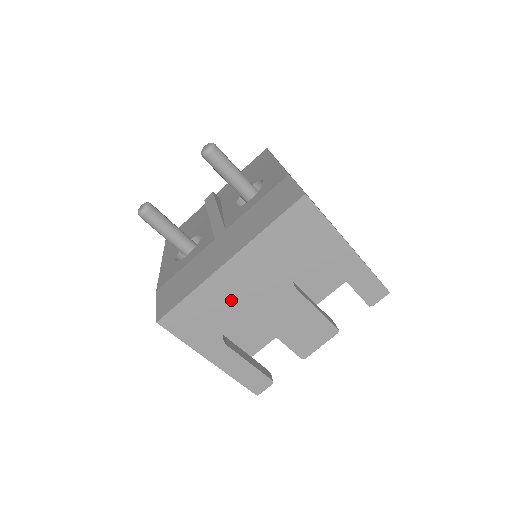
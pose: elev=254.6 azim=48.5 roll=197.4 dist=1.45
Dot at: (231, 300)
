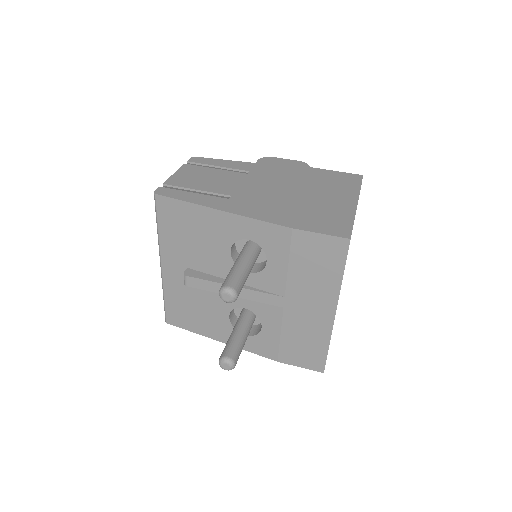
Dot at: occluded
